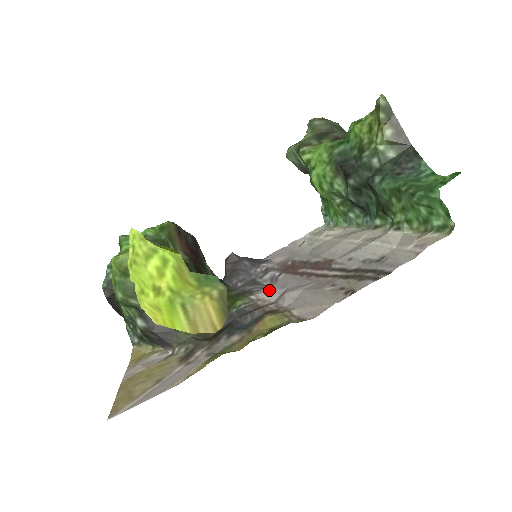
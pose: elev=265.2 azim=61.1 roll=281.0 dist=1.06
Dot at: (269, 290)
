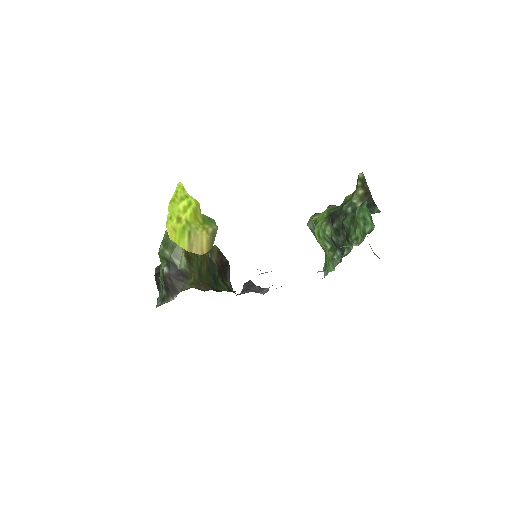
Dot at: occluded
